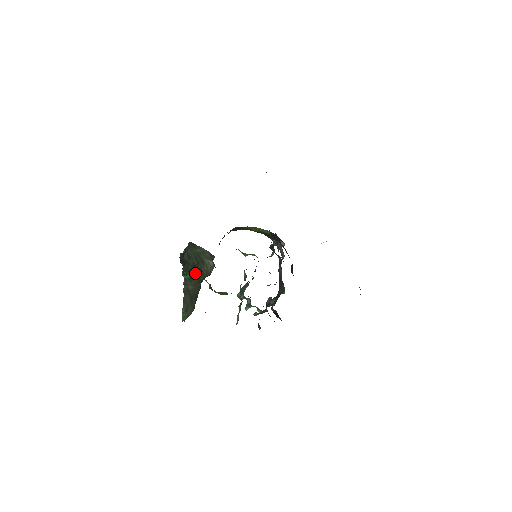
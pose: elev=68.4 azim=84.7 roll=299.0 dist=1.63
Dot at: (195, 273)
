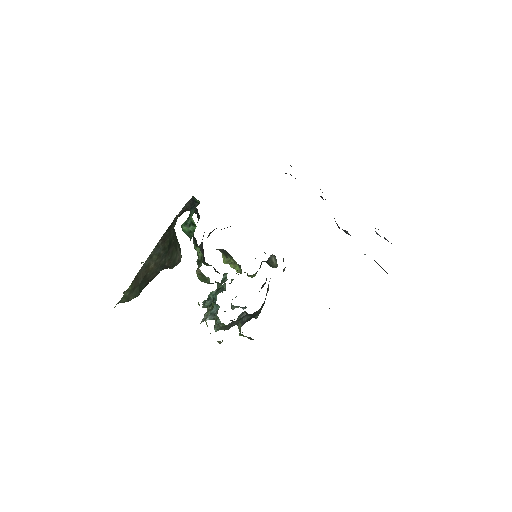
Dot at: (167, 251)
